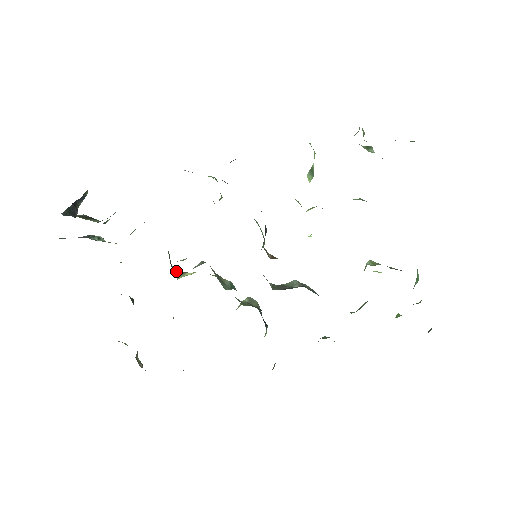
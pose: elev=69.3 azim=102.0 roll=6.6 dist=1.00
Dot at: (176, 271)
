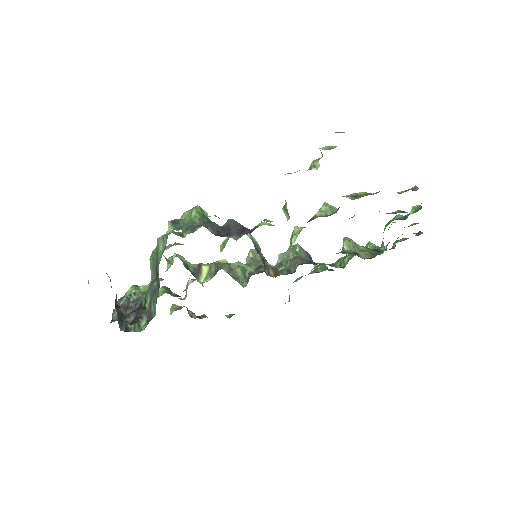
Dot at: (195, 272)
